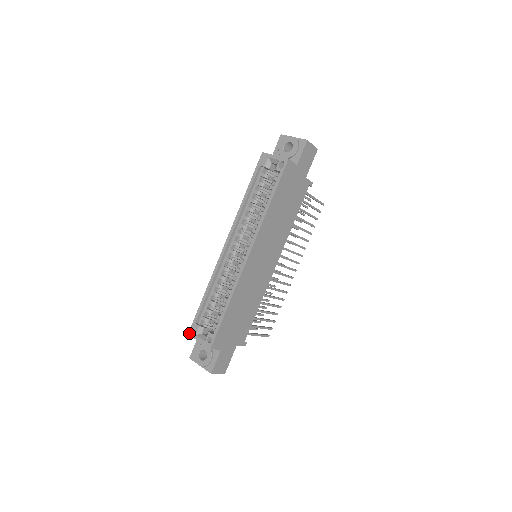
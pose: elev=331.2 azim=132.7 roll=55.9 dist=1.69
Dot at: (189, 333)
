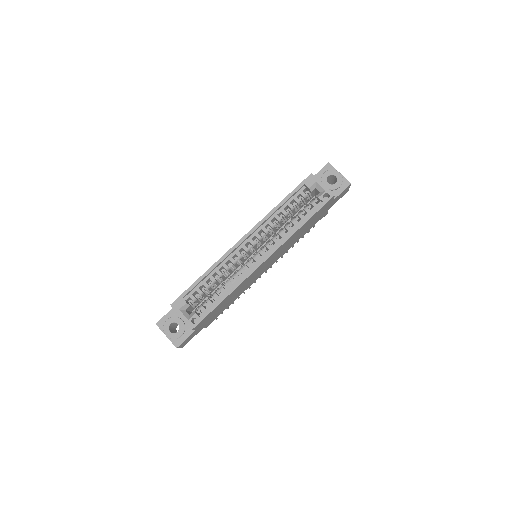
Dot at: (172, 304)
